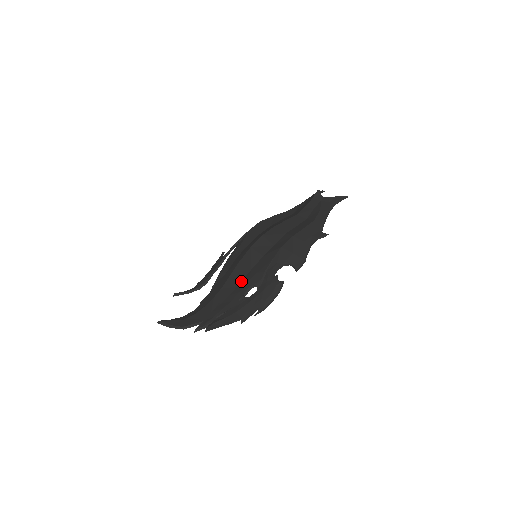
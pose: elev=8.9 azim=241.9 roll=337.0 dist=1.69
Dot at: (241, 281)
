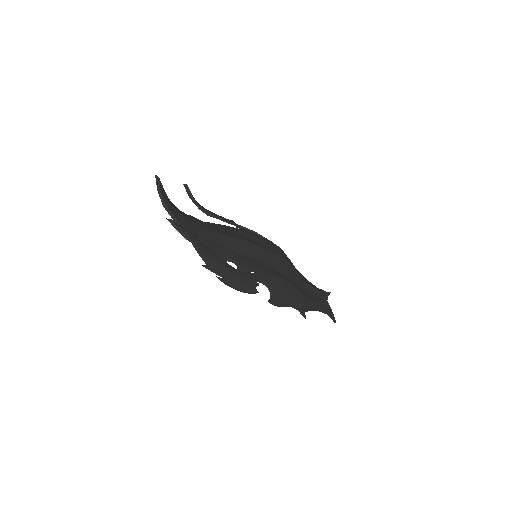
Dot at: (233, 250)
